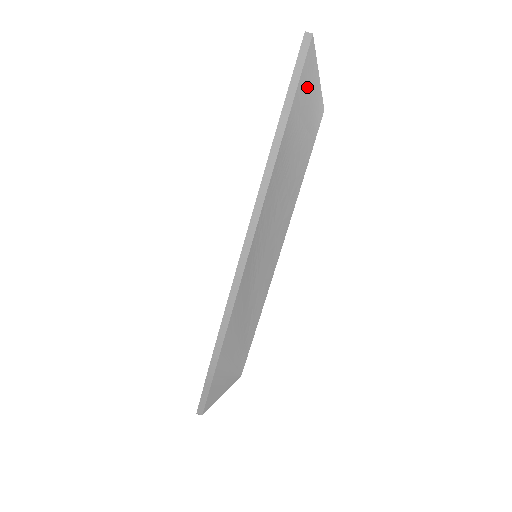
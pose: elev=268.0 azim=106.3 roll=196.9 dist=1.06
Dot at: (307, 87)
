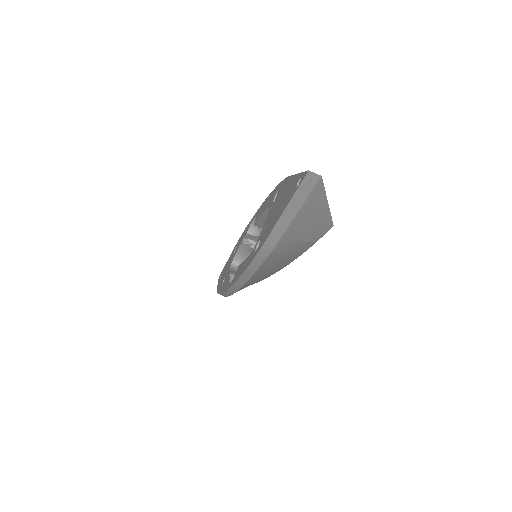
Dot at: (306, 219)
